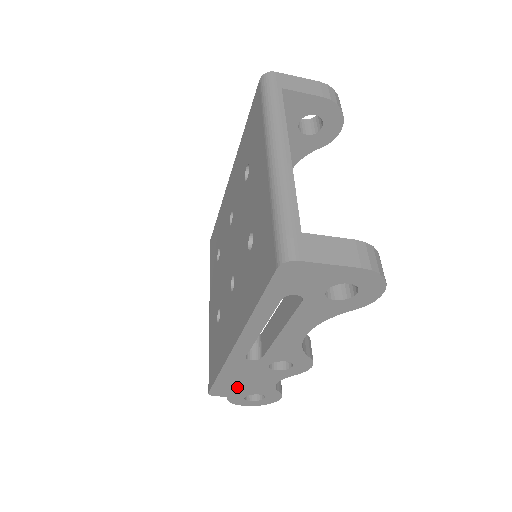
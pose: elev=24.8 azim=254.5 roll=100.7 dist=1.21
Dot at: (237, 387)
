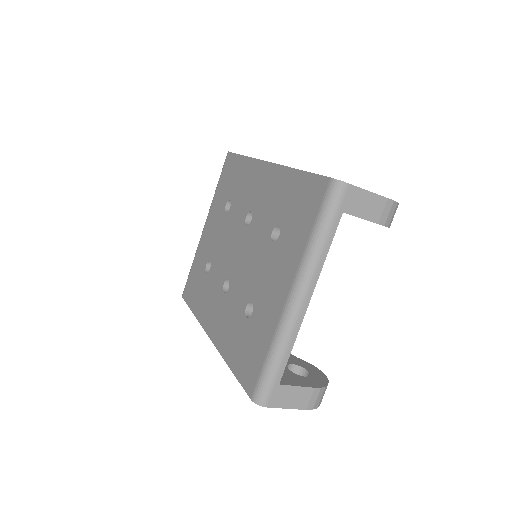
Dot at: occluded
